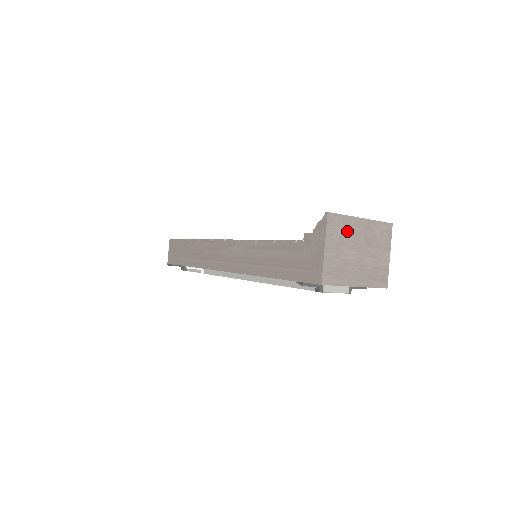
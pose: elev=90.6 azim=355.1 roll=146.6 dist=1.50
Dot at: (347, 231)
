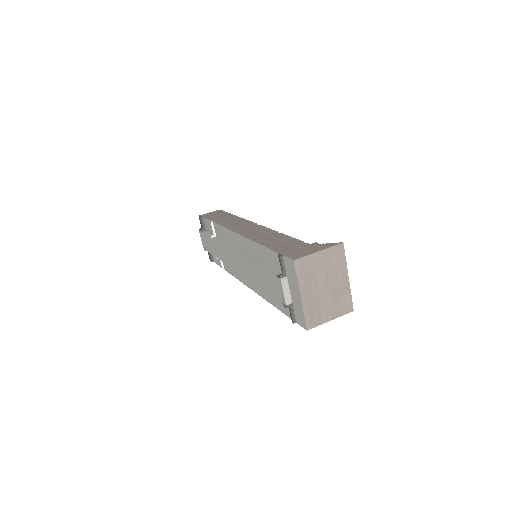
Dot at: (336, 267)
